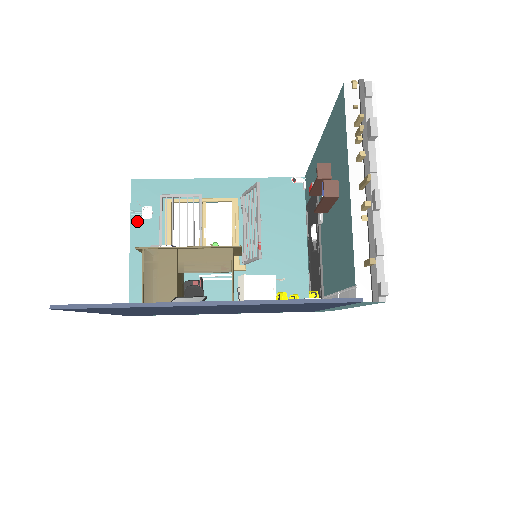
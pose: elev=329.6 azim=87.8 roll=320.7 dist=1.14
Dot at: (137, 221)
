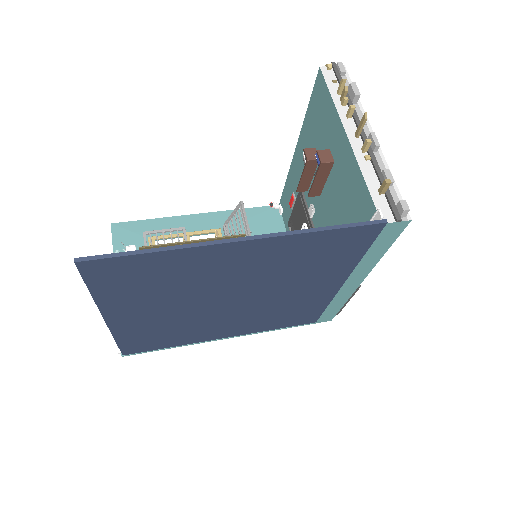
Dot at: occluded
